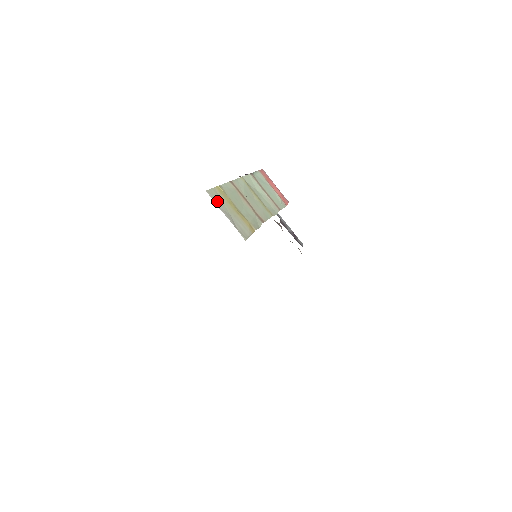
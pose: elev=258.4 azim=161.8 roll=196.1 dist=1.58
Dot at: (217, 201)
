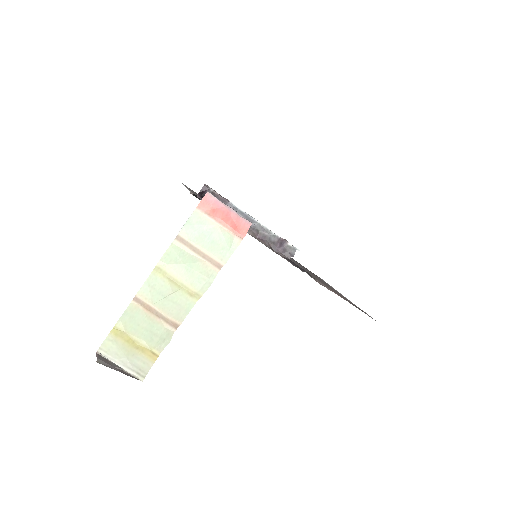
Dot at: (111, 353)
